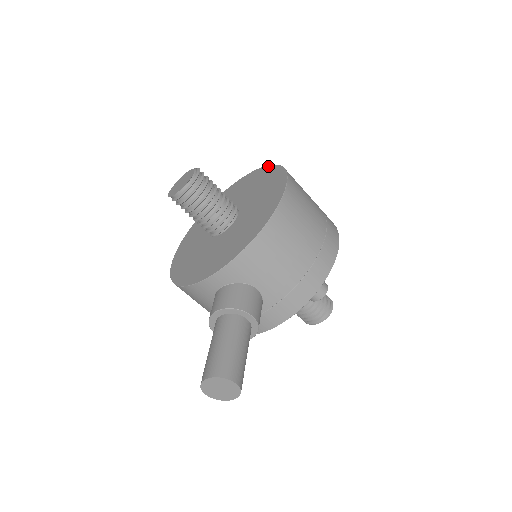
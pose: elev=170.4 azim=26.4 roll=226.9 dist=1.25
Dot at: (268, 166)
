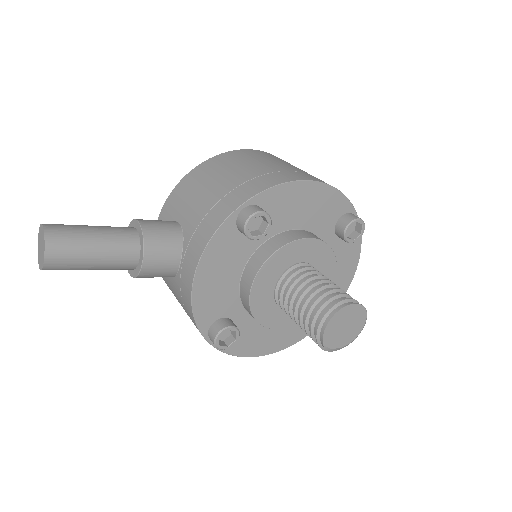
Dot at: occluded
